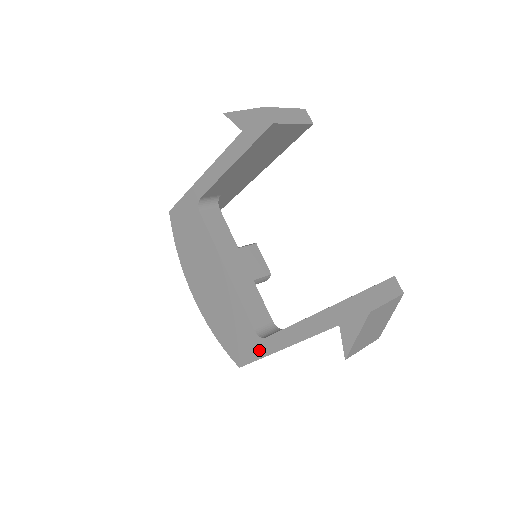
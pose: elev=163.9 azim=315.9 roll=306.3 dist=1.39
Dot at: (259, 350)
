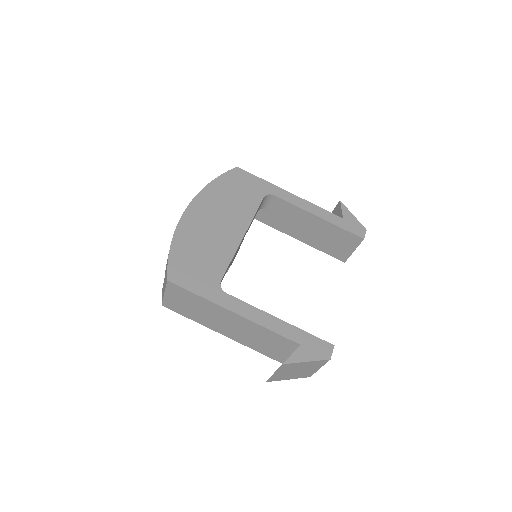
Dot at: (209, 292)
